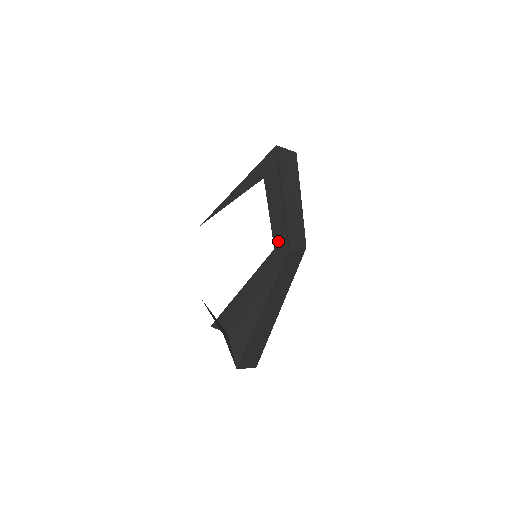
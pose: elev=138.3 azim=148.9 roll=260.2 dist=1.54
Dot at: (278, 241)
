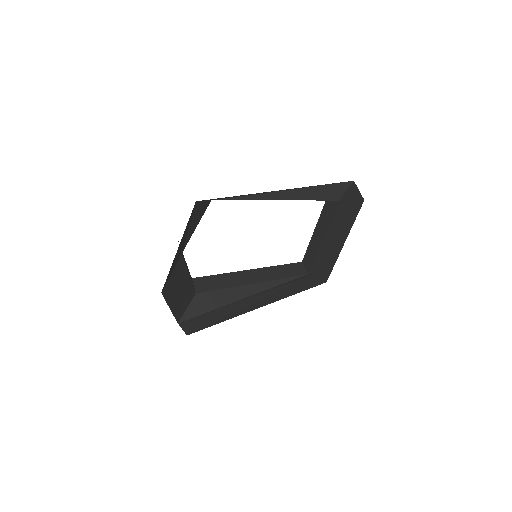
Dot at: (307, 258)
